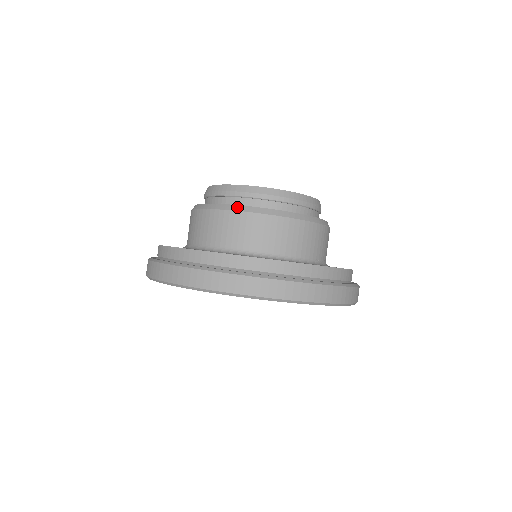
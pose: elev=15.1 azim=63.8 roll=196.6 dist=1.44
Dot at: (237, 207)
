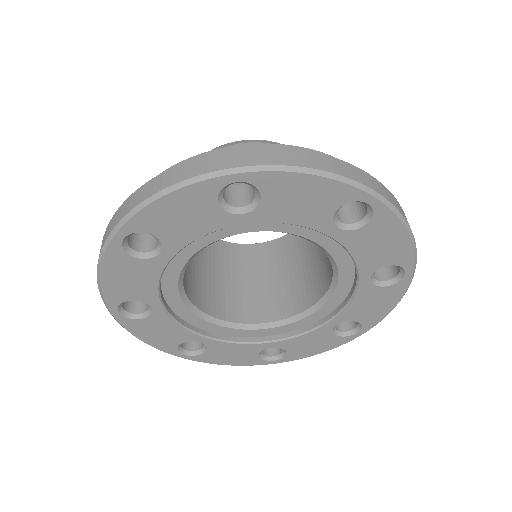
Dot at: occluded
